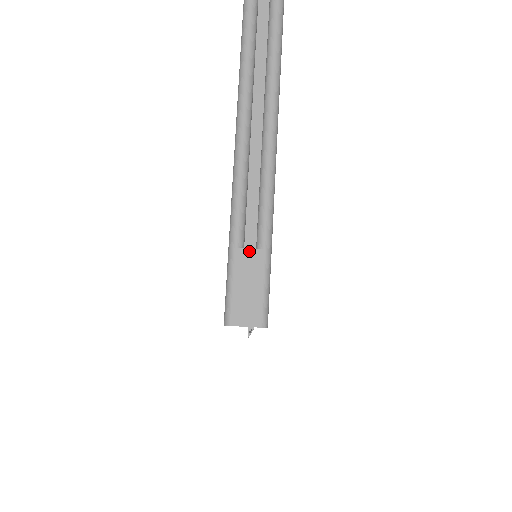
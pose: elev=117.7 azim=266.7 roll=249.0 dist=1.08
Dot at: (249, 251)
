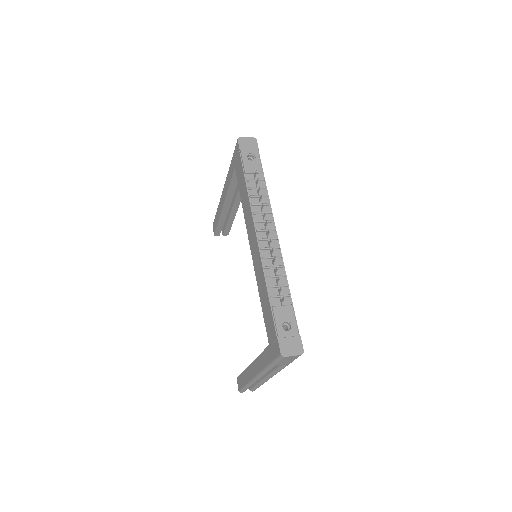
Dot at: occluded
